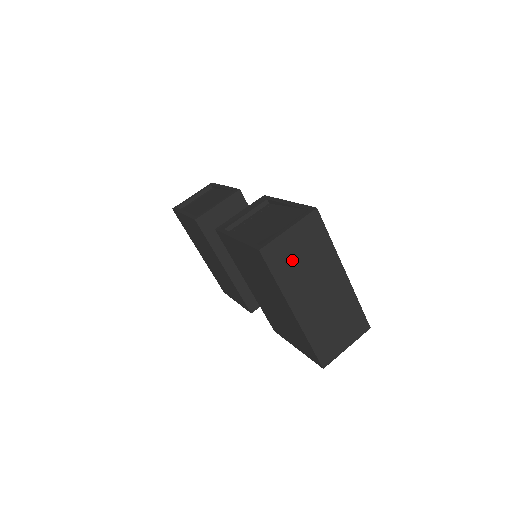
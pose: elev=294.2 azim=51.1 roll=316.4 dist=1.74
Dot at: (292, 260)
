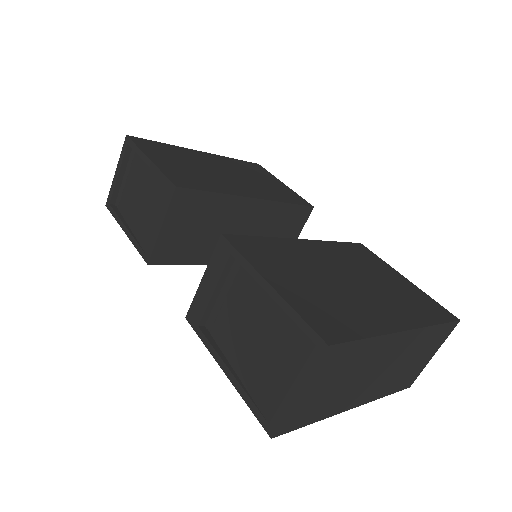
Dot at: (323, 398)
